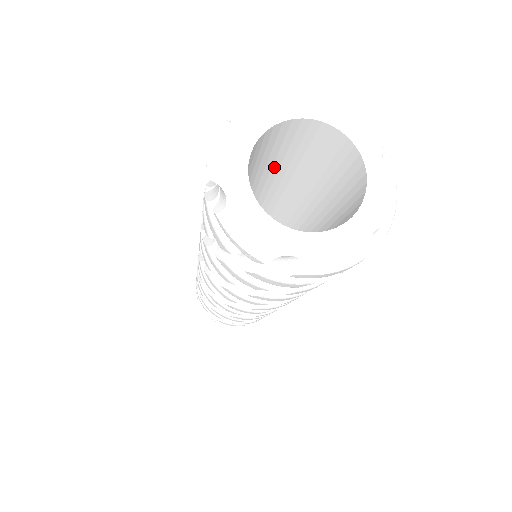
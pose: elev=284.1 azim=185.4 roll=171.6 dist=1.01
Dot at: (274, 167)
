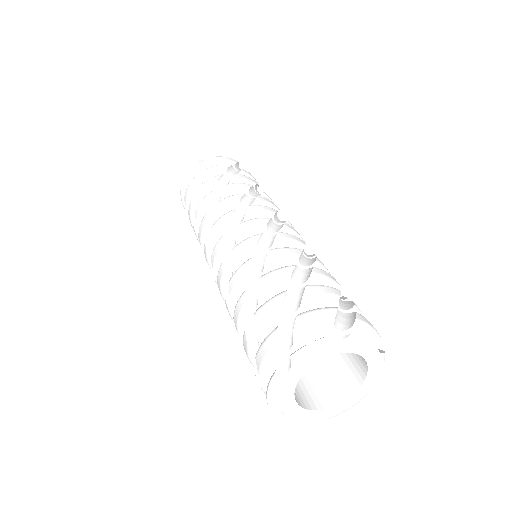
Dot at: occluded
